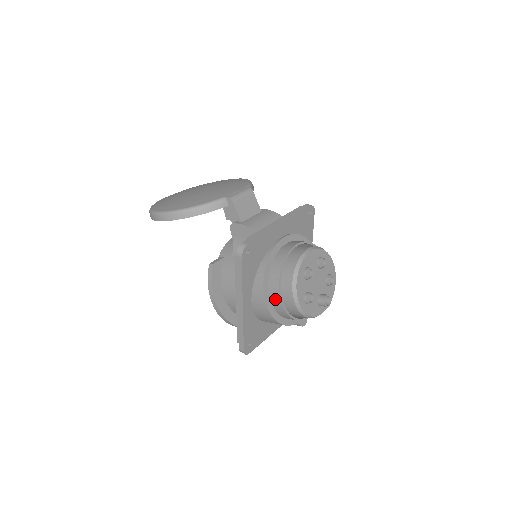
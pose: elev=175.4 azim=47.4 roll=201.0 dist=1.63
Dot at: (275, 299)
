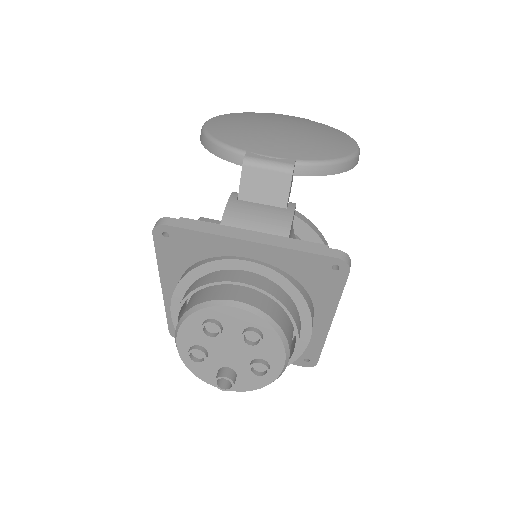
Dot at: occluded
